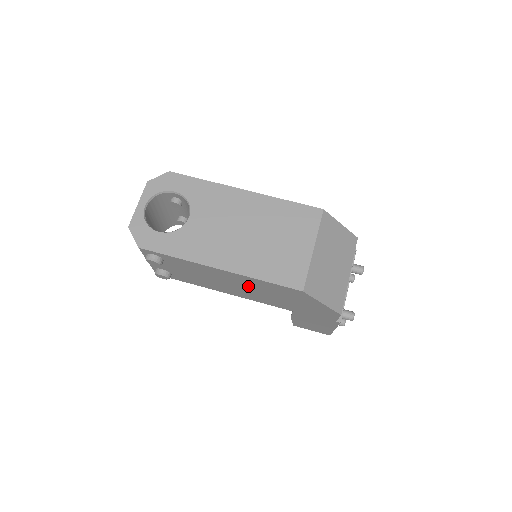
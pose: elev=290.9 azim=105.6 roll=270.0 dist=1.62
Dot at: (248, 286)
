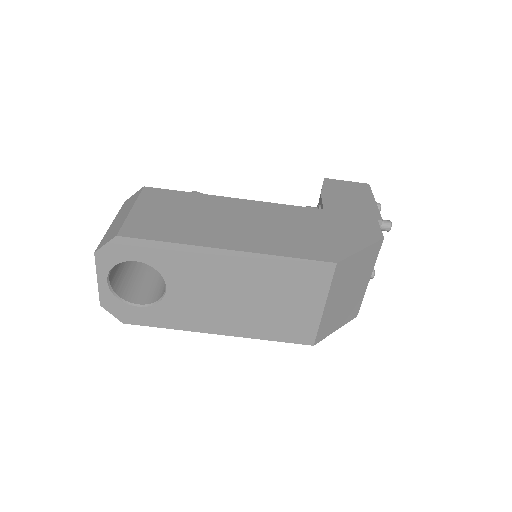
Dot at: occluded
